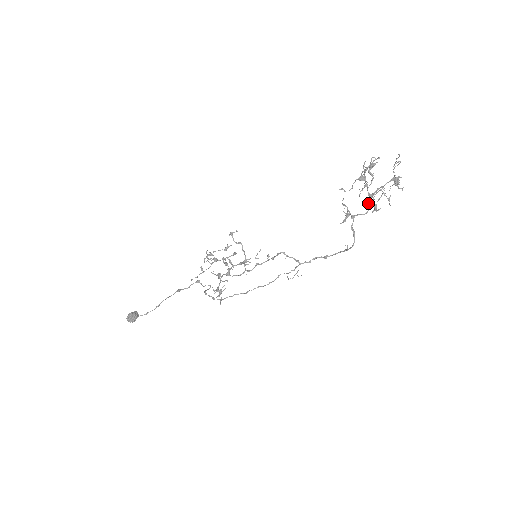
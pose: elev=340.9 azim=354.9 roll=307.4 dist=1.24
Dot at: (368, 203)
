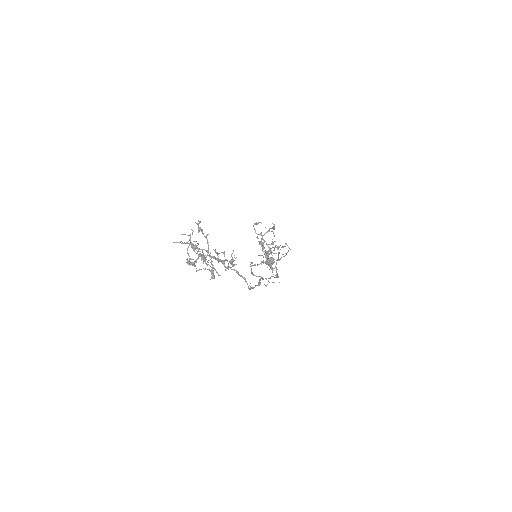
Dot at: (222, 261)
